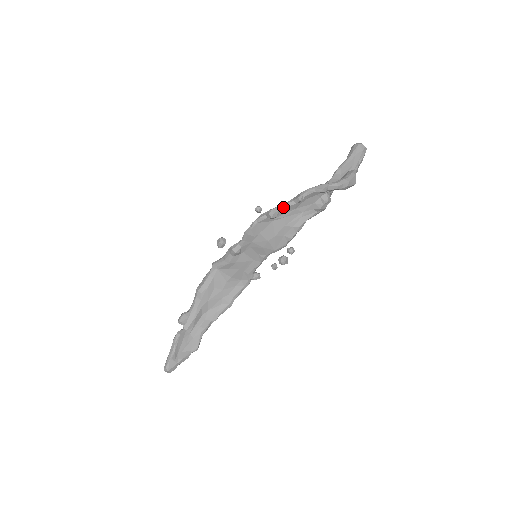
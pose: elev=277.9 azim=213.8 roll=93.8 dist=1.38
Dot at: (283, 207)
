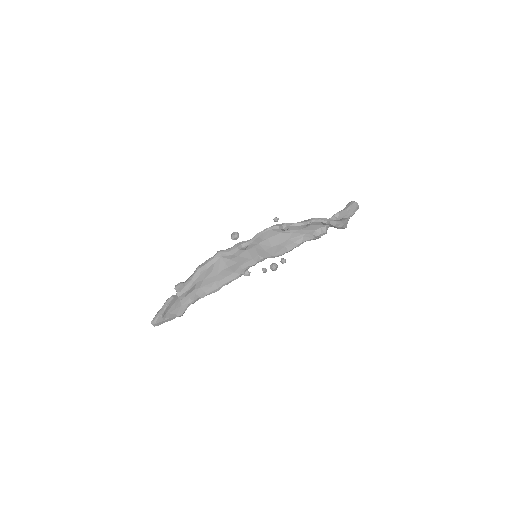
Dot at: (294, 224)
